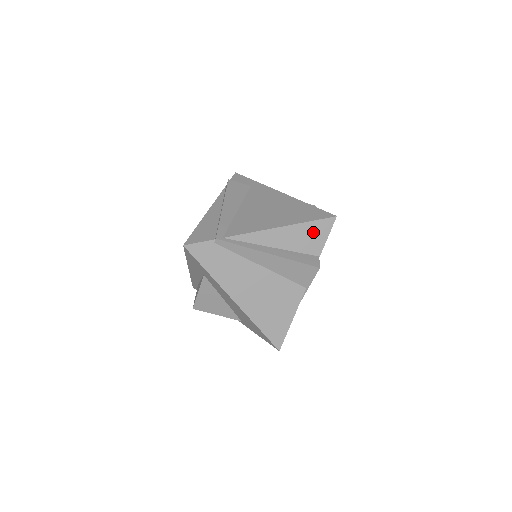
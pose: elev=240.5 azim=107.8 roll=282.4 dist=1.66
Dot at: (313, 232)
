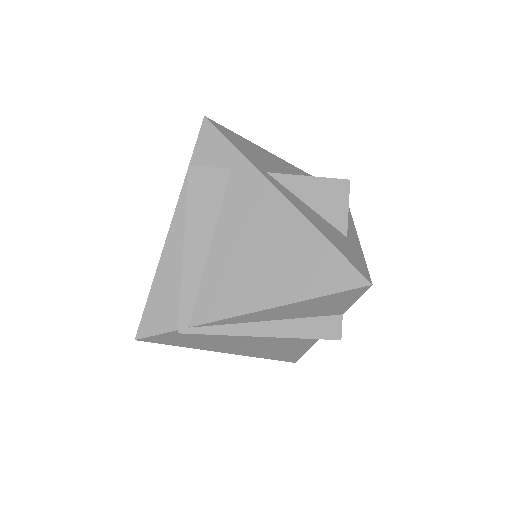
Dot at: (331, 302)
